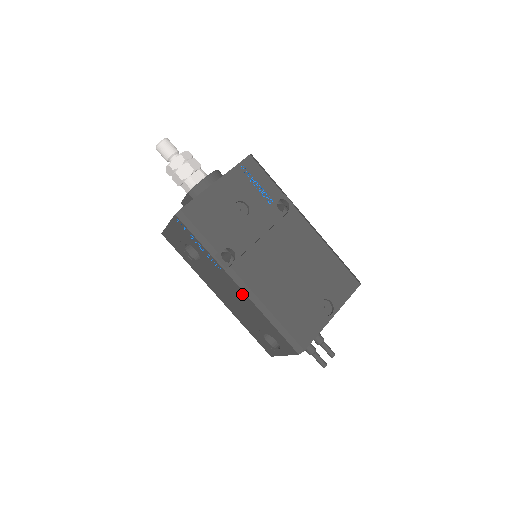
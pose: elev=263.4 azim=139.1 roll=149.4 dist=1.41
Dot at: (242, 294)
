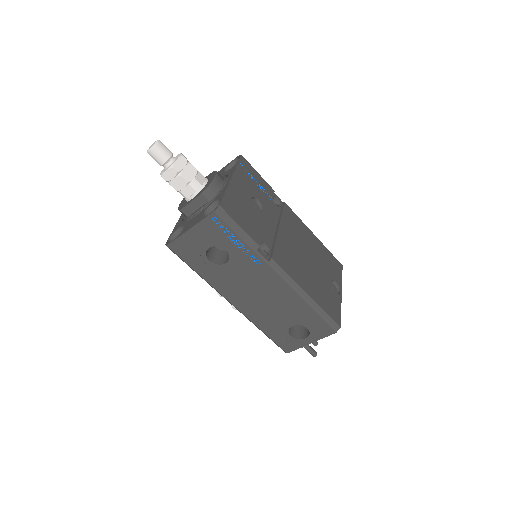
Dot at: (281, 286)
